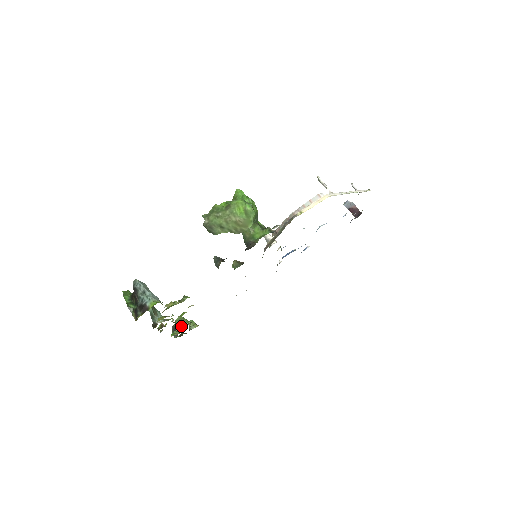
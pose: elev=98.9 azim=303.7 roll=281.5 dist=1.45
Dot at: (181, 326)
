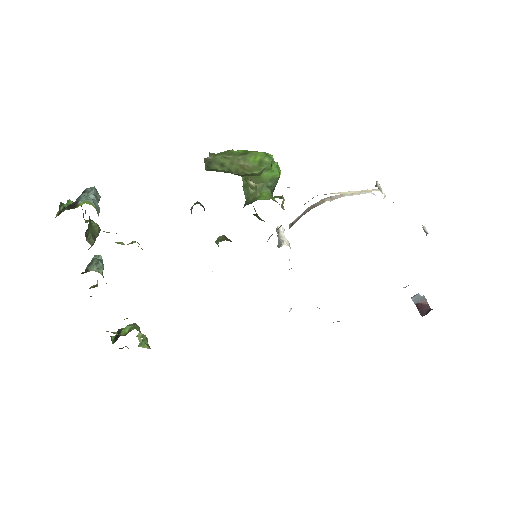
Dot at: (124, 319)
